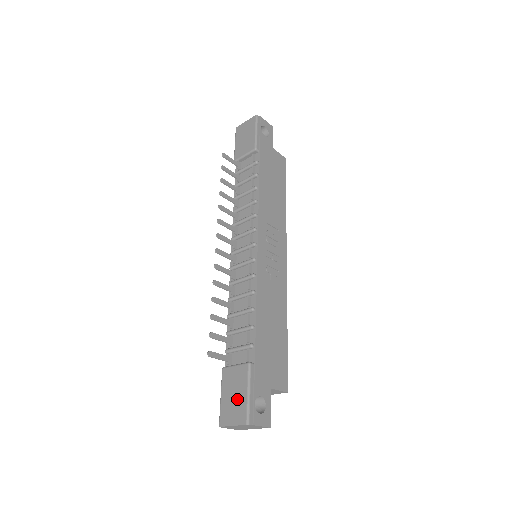
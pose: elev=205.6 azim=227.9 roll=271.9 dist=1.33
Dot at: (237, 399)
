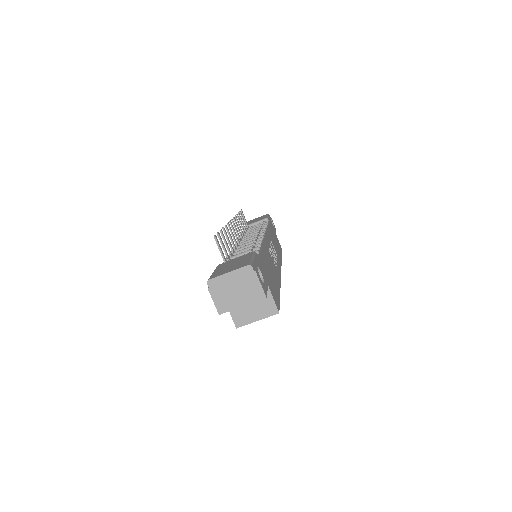
Dot at: (237, 263)
